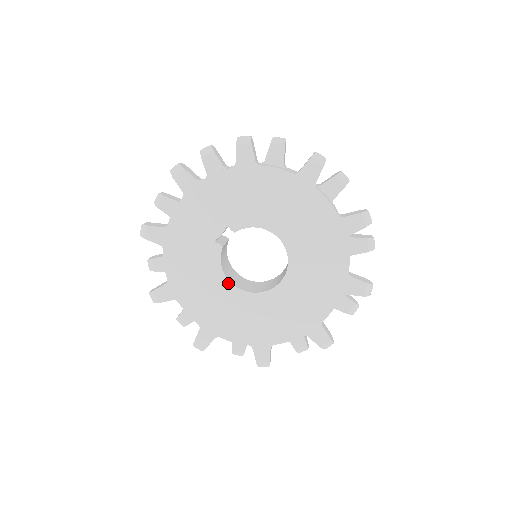
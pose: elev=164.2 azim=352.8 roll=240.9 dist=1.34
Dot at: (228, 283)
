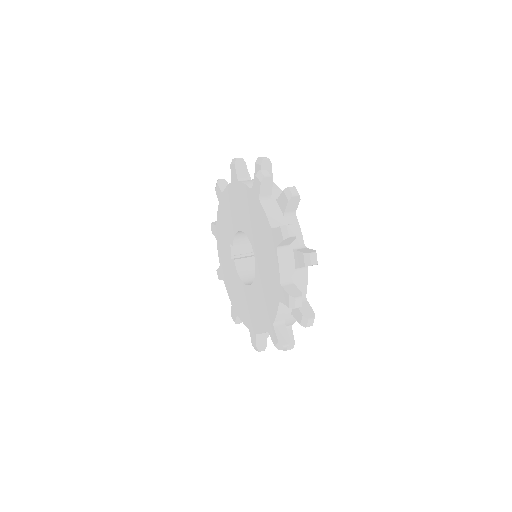
Dot at: (244, 285)
